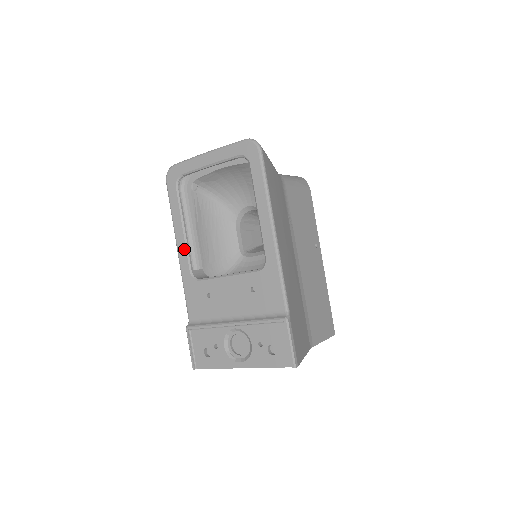
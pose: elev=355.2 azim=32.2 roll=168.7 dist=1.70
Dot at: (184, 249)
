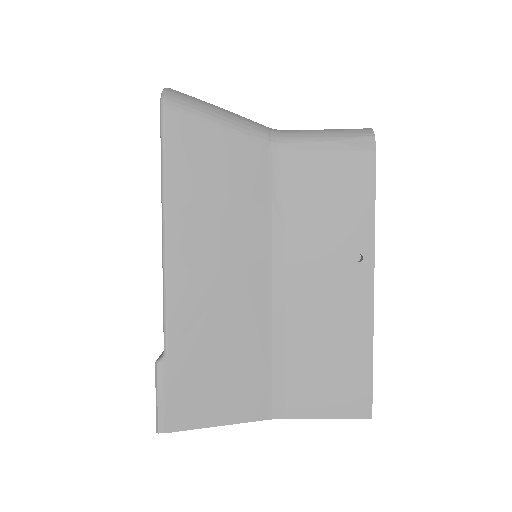
Dot at: occluded
